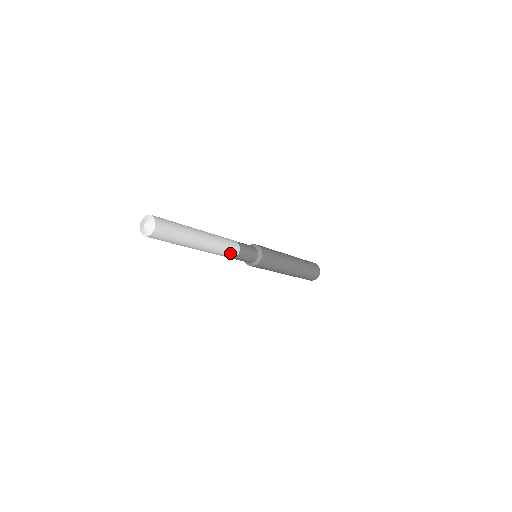
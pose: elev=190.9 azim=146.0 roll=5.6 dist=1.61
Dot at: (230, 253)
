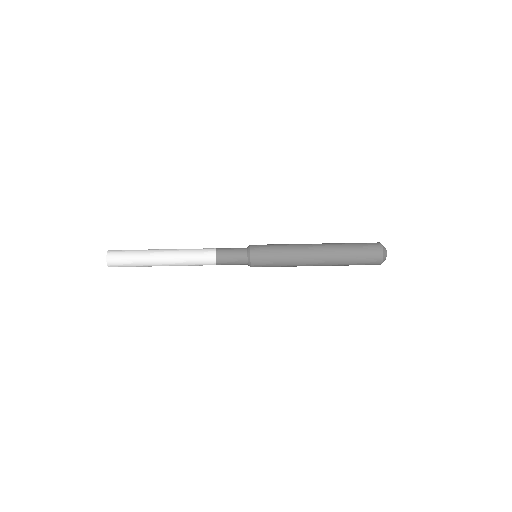
Dot at: occluded
